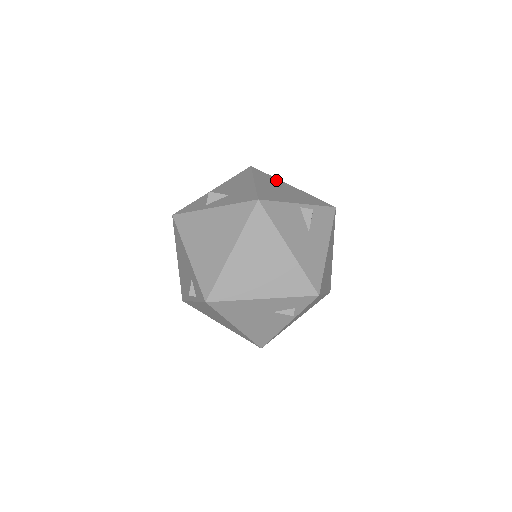
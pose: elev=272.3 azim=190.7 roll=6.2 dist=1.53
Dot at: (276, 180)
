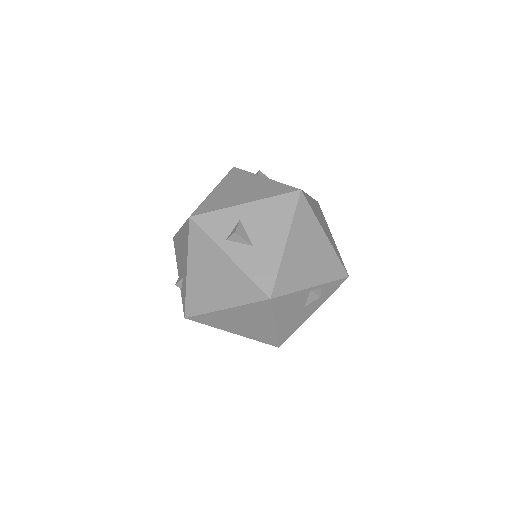
Dot at: (314, 226)
